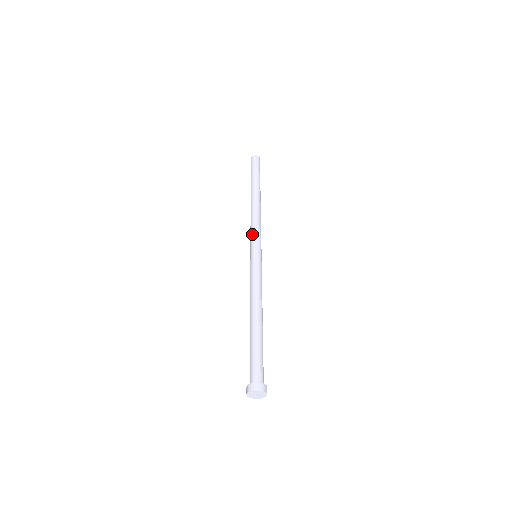
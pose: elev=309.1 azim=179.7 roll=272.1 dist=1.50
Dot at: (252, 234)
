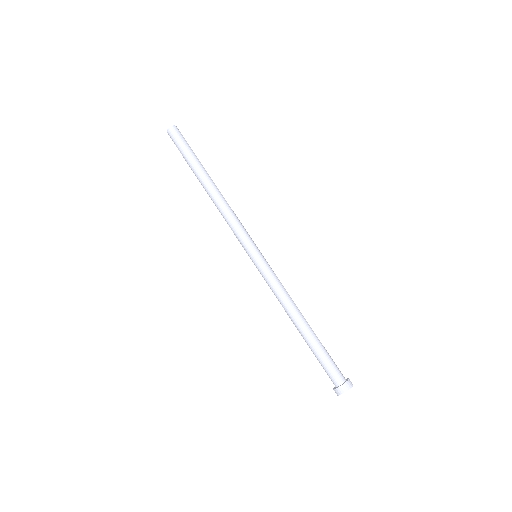
Dot at: (243, 231)
